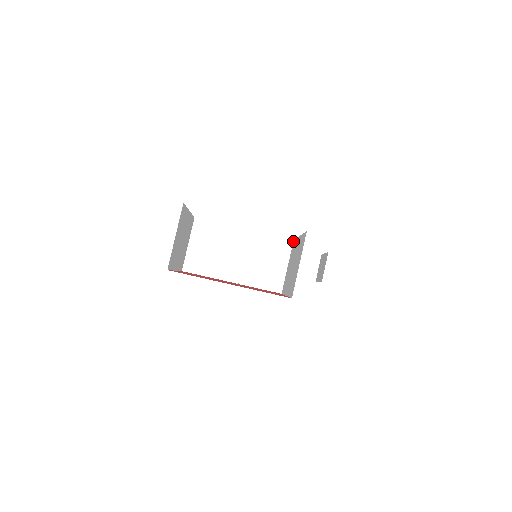
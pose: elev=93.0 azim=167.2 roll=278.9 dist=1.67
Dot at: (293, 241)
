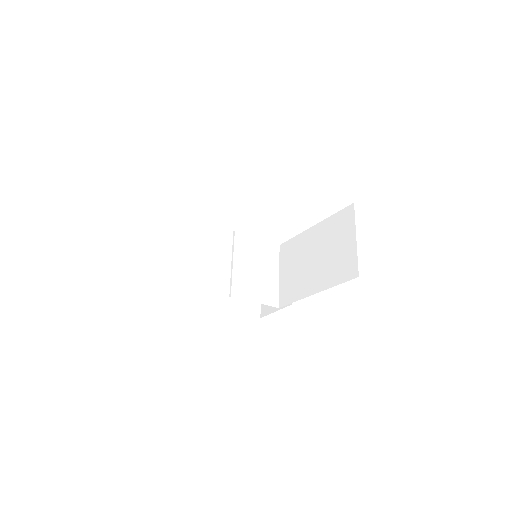
Dot at: (280, 246)
